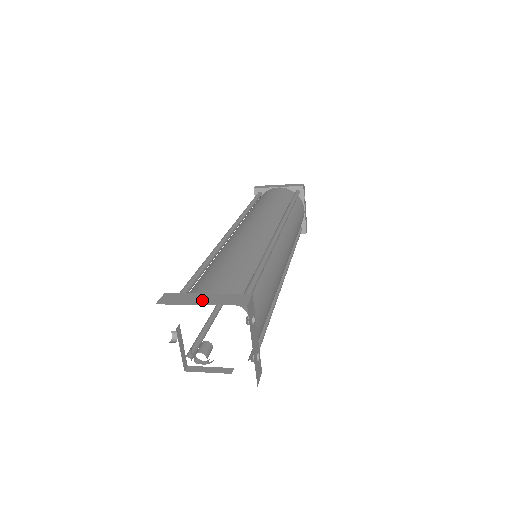
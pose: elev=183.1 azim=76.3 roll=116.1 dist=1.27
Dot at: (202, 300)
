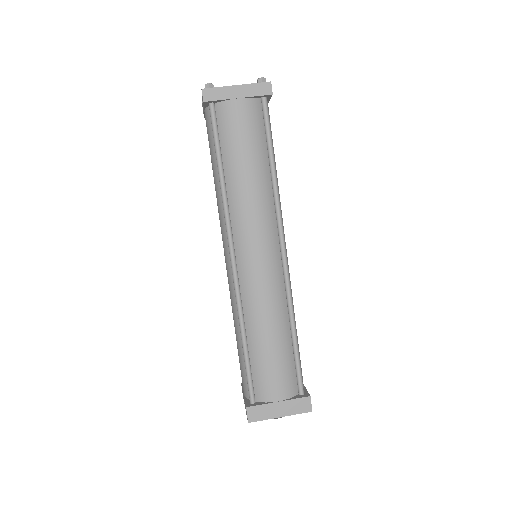
Dot at: (279, 412)
